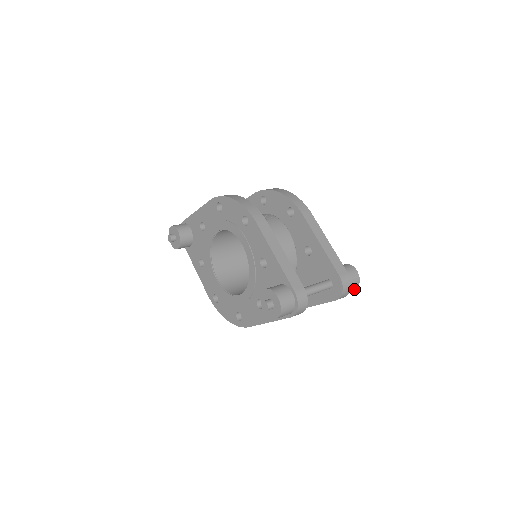
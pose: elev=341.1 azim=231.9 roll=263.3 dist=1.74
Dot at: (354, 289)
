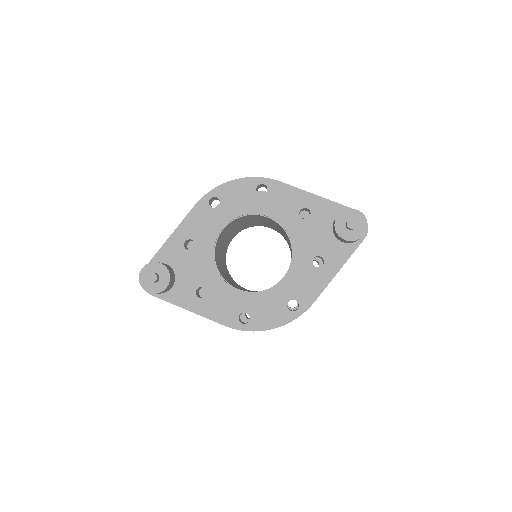
Dot at: occluded
